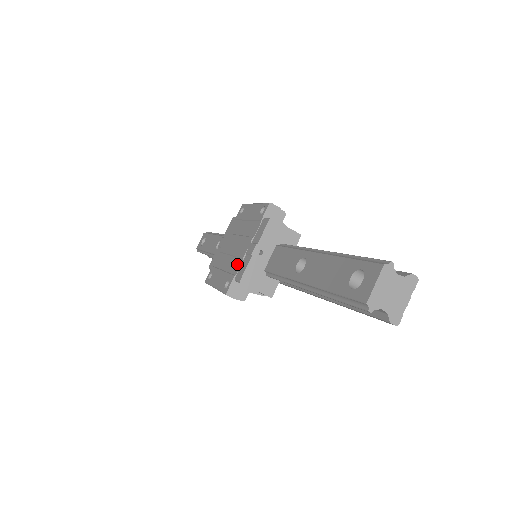
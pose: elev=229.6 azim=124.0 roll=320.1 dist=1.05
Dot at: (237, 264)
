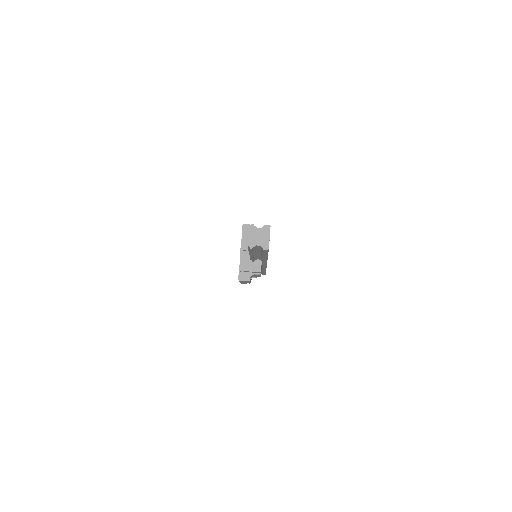
Dot at: occluded
